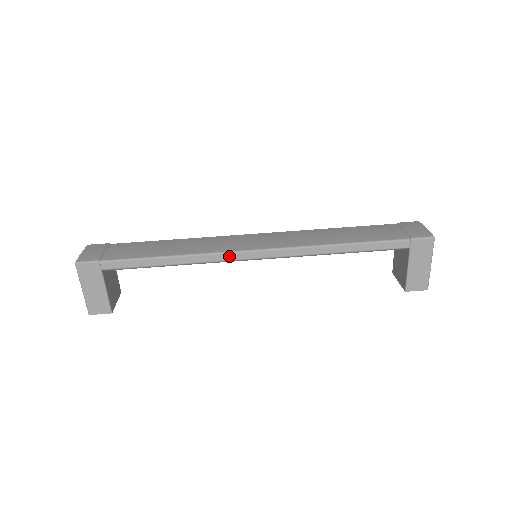
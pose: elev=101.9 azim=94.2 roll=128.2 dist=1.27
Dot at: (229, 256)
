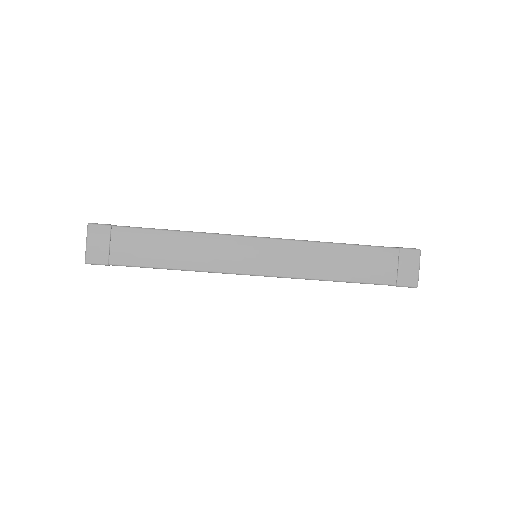
Dot at: occluded
